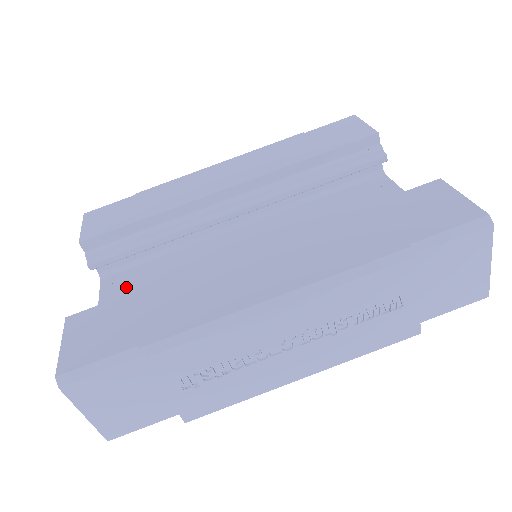
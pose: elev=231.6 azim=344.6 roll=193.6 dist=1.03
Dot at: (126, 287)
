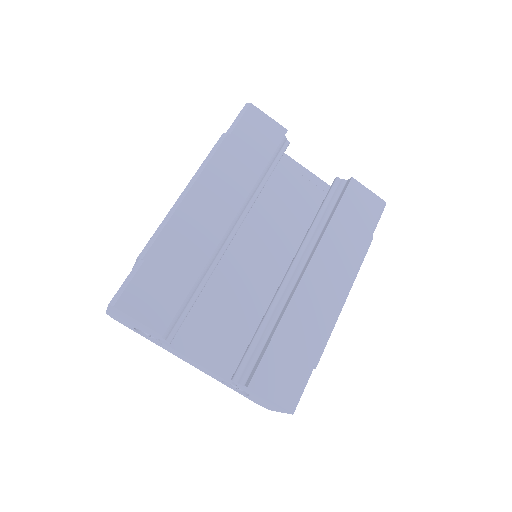
Dot at: (194, 333)
